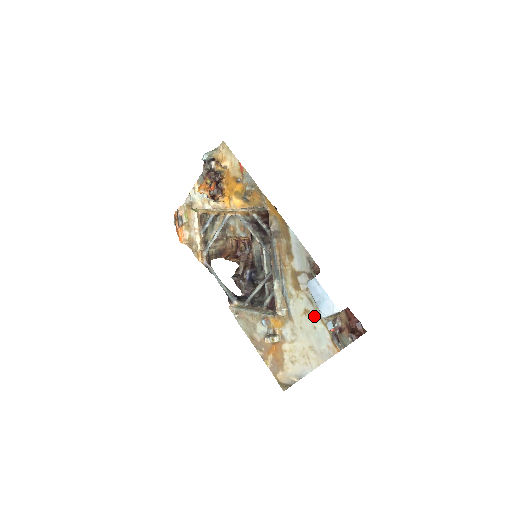
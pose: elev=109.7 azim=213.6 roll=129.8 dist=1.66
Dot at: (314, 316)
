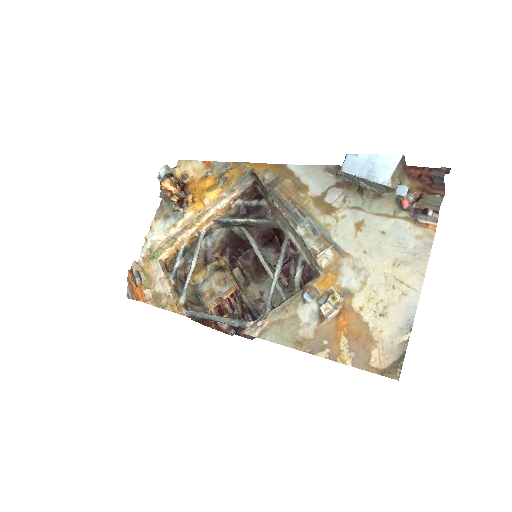
Dot at: (373, 220)
